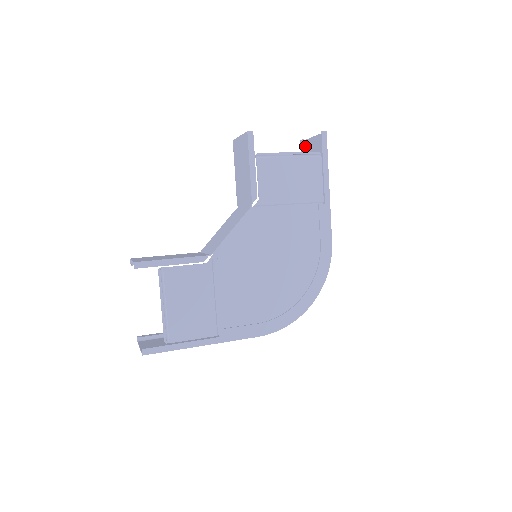
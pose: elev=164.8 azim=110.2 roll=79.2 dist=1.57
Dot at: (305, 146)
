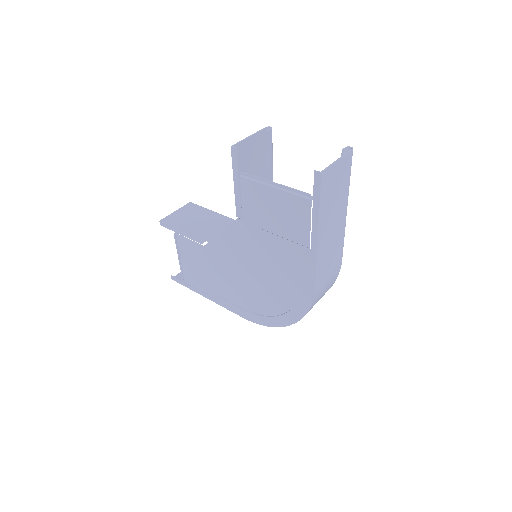
Dot at: (350, 156)
